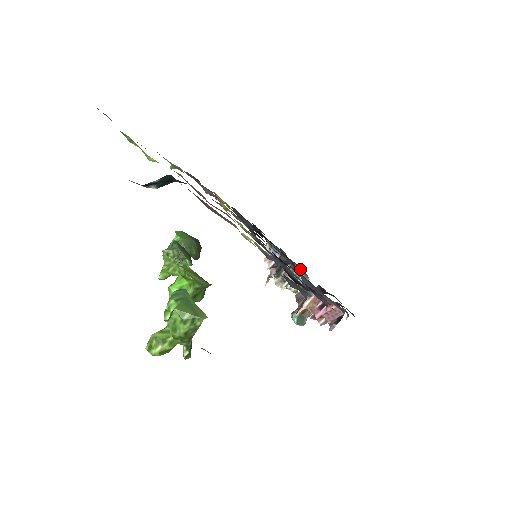
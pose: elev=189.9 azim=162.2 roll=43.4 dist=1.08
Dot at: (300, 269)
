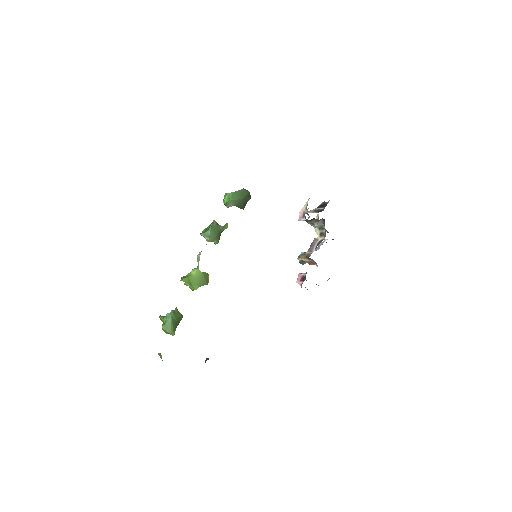
Dot at: occluded
